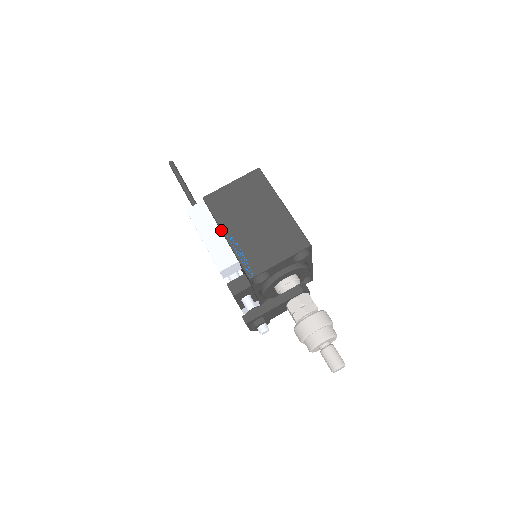
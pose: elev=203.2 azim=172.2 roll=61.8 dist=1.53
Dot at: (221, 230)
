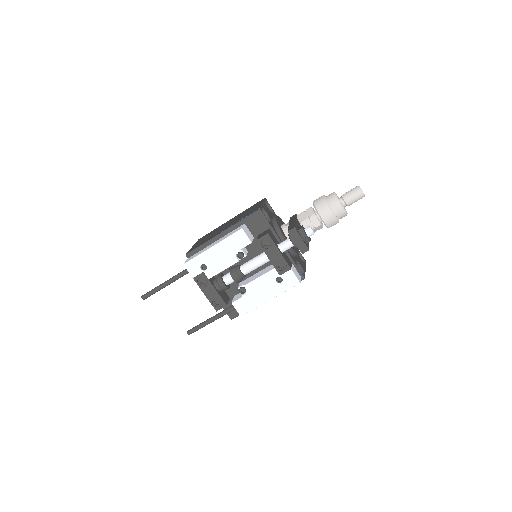
Dot at: (216, 236)
